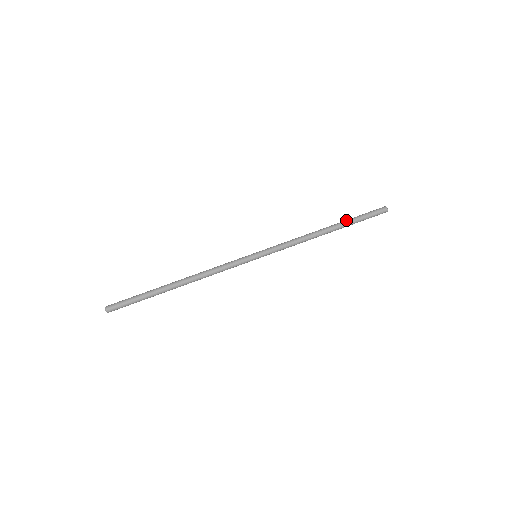
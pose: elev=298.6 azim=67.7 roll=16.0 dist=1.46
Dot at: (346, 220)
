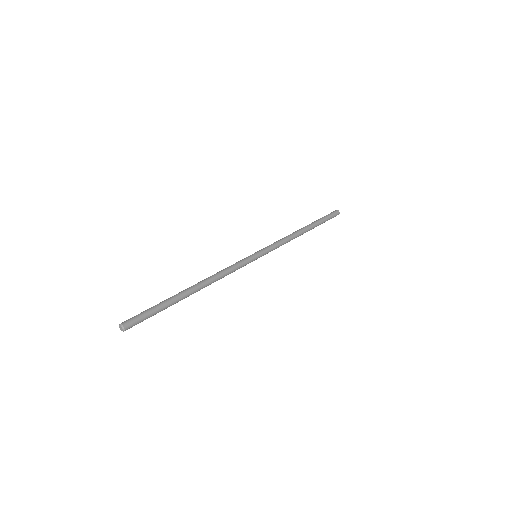
Dot at: occluded
